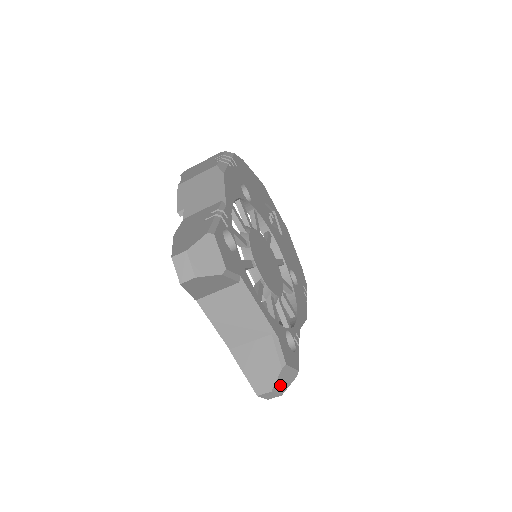
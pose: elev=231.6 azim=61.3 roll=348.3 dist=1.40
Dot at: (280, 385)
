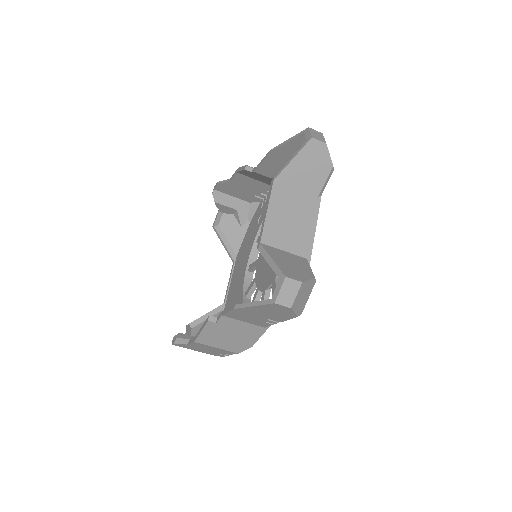
Dot at: (301, 293)
